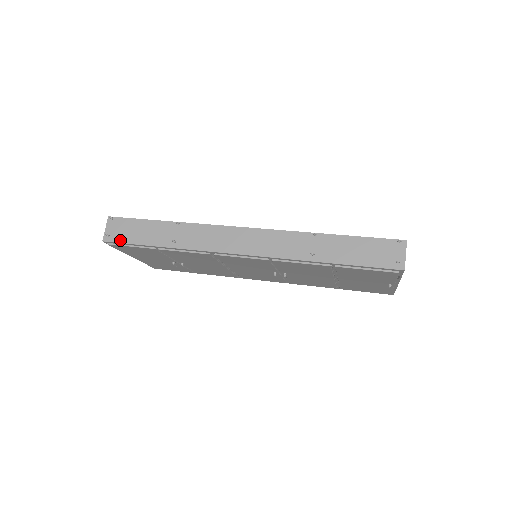
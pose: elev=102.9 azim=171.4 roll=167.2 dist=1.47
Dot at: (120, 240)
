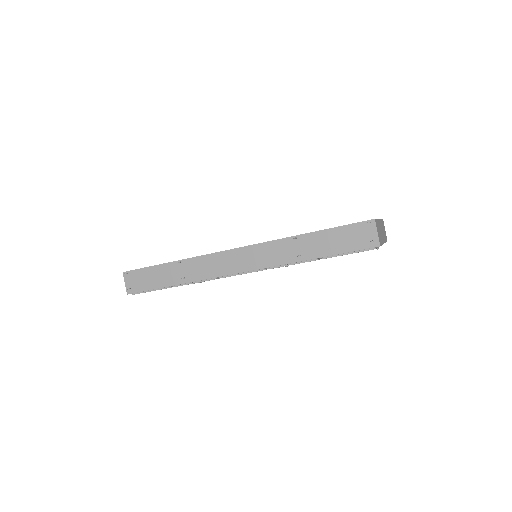
Dot at: (140, 289)
